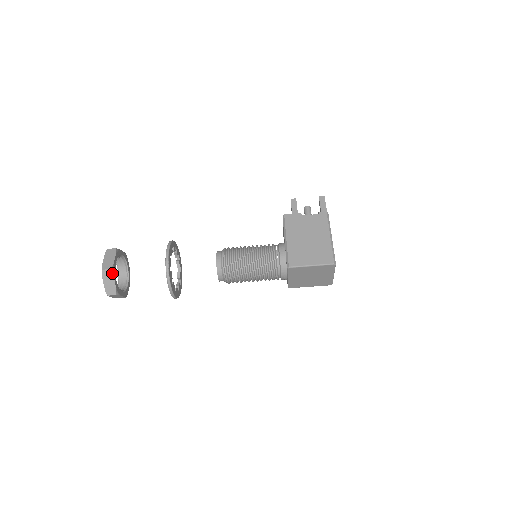
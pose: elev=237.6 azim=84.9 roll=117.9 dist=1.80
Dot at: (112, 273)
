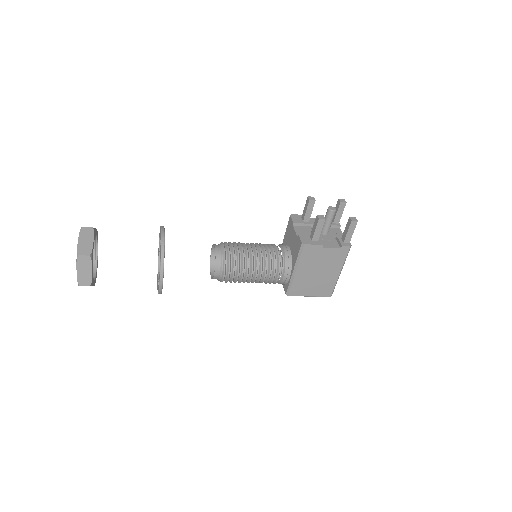
Dot at: occluded
